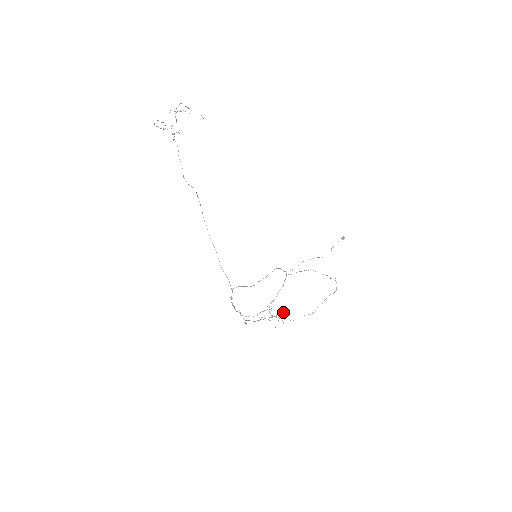
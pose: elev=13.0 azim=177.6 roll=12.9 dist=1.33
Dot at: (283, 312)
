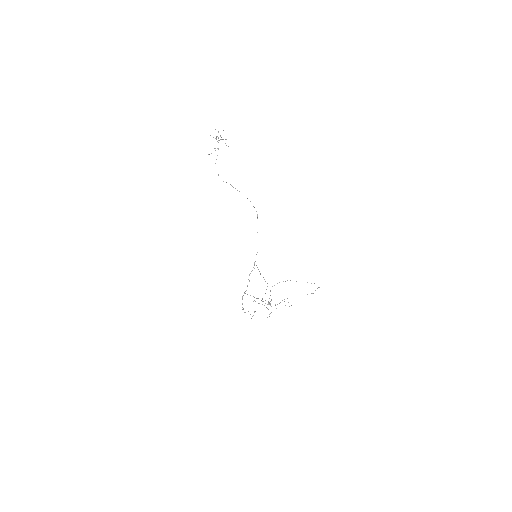
Dot at: occluded
